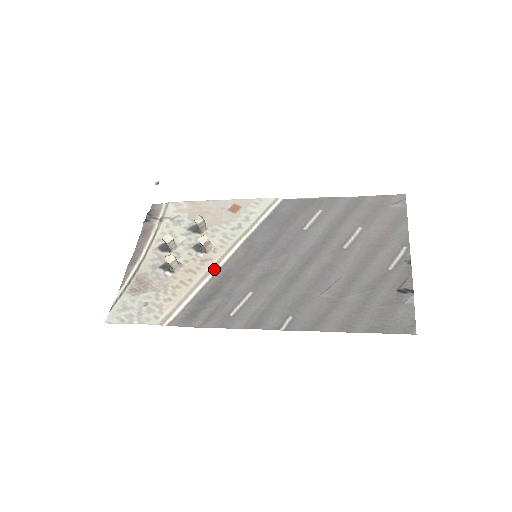
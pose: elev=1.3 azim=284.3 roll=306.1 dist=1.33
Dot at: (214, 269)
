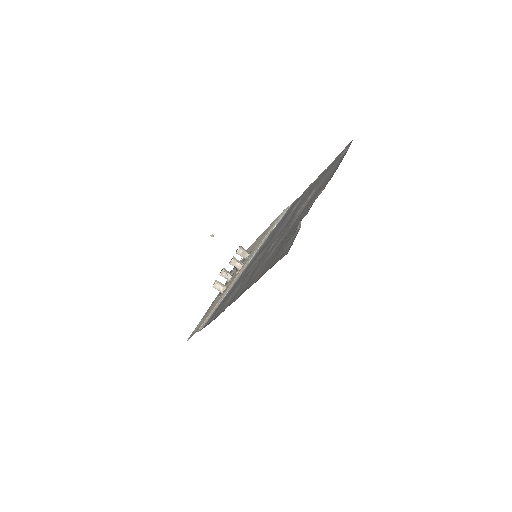
Dot at: (236, 279)
